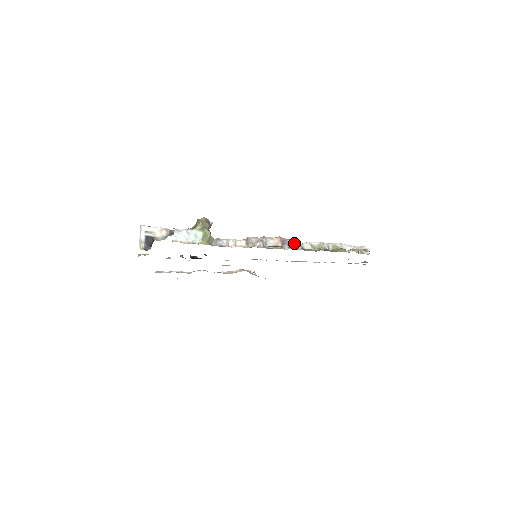
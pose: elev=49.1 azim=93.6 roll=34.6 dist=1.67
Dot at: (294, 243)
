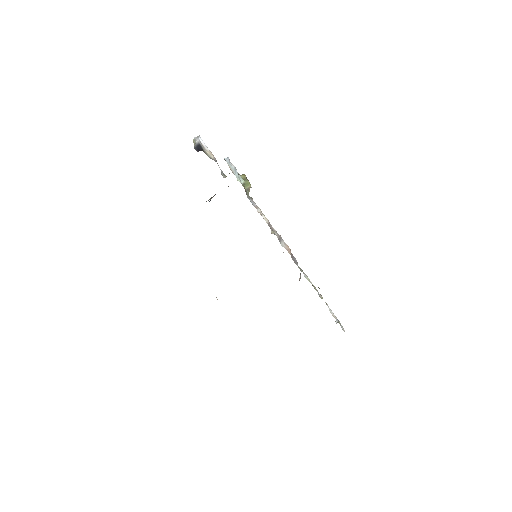
Dot at: occluded
